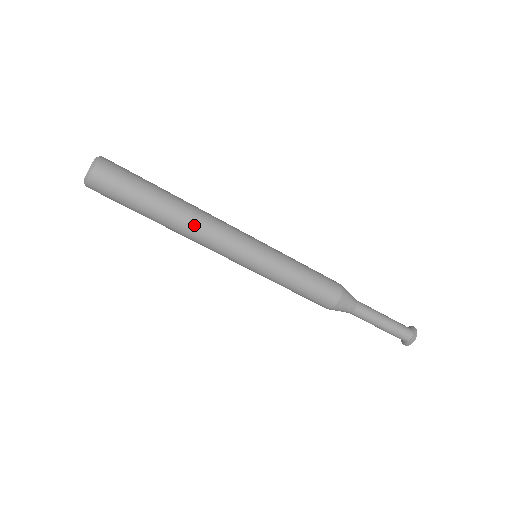
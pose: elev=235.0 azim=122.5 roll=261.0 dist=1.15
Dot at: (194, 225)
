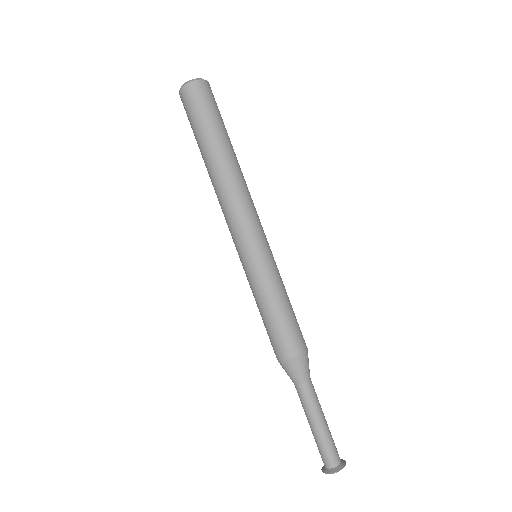
Dot at: (224, 183)
